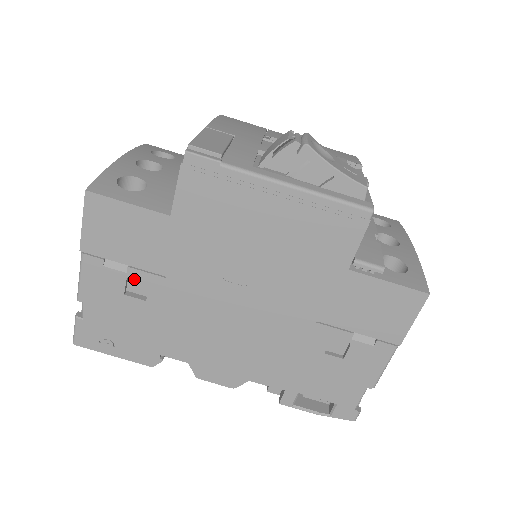
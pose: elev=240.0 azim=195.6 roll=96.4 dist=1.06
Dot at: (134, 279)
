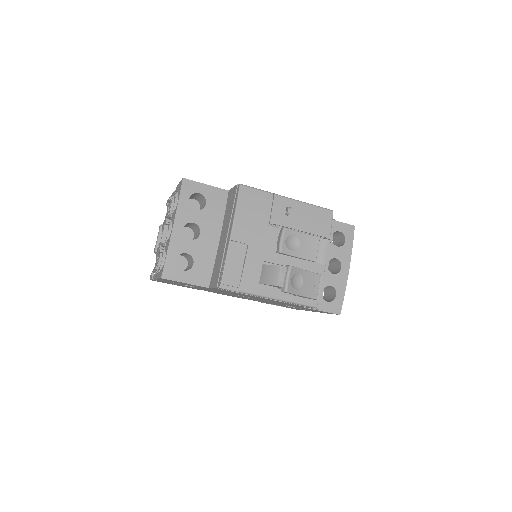
Dot at: occluded
